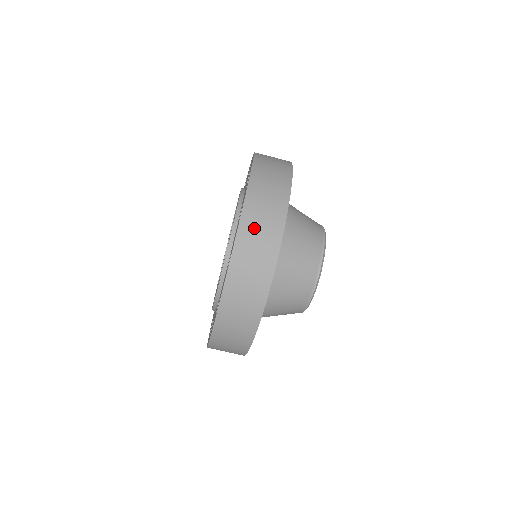
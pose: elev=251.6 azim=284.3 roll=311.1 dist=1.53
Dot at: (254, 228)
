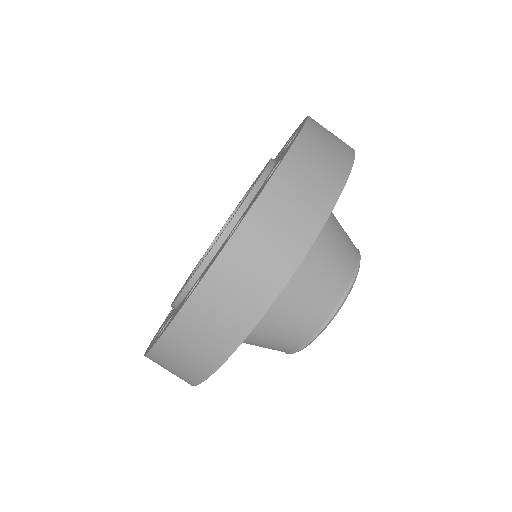
Dot at: (322, 137)
